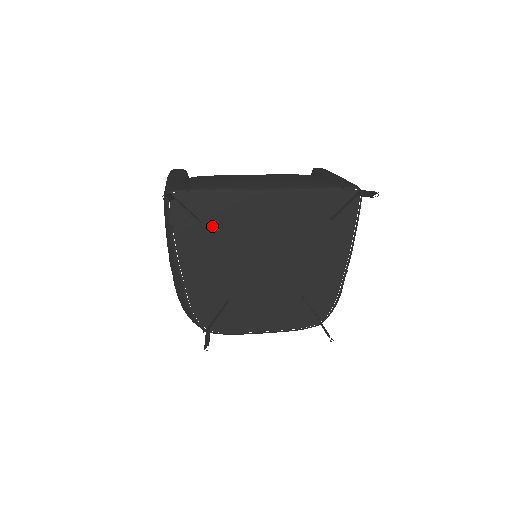
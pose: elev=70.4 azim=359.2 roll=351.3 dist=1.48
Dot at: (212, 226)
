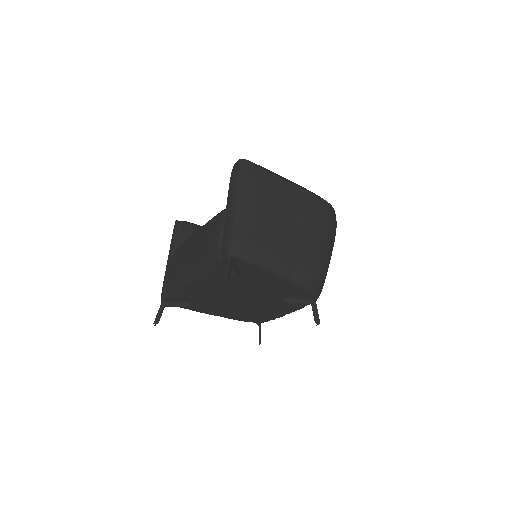
Dot at: (195, 301)
